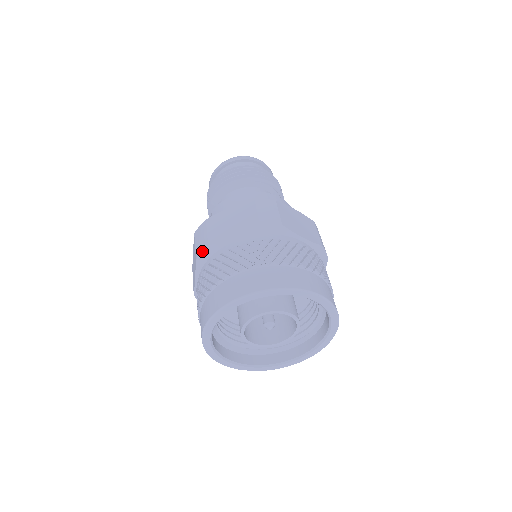
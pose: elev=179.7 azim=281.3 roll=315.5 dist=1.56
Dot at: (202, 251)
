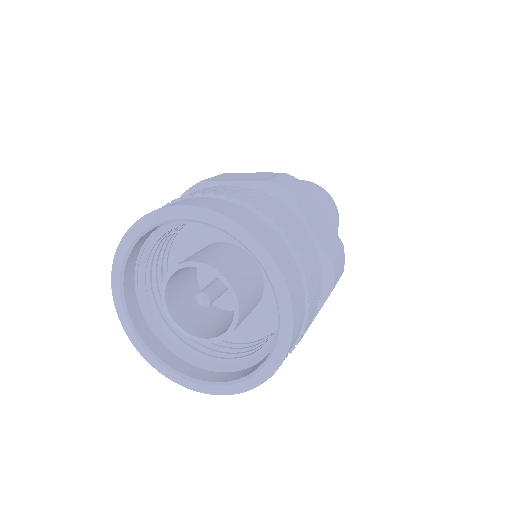
Dot at: occluded
